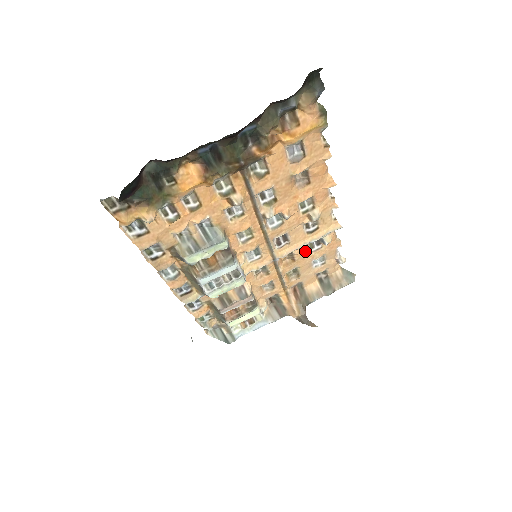
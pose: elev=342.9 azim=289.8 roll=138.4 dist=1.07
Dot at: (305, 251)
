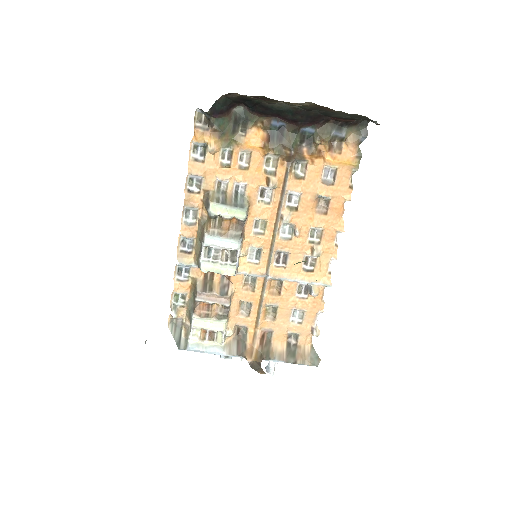
Dot at: (293, 290)
